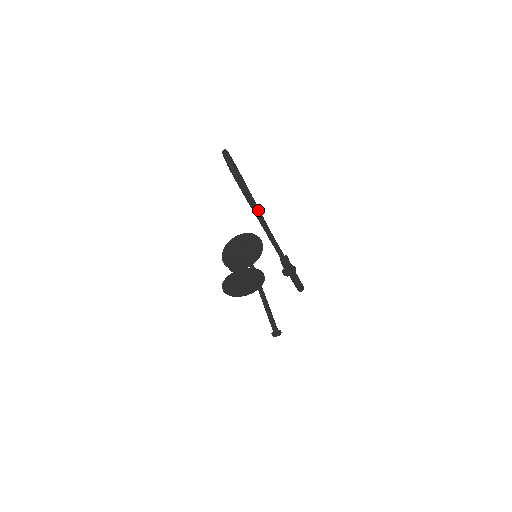
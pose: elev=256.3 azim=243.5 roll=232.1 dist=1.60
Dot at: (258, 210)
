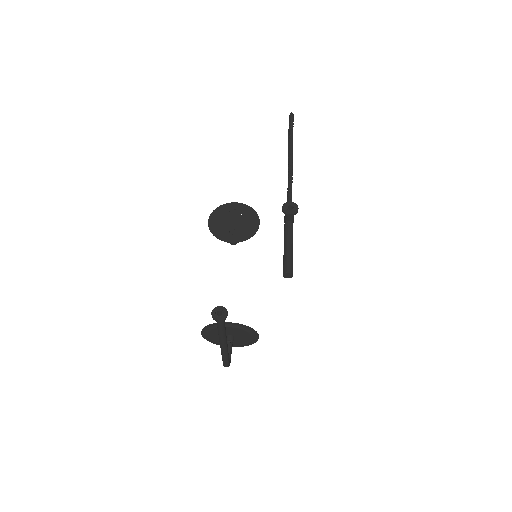
Dot at: occluded
